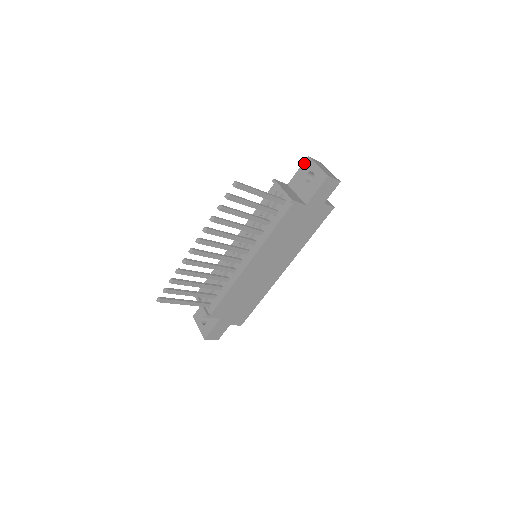
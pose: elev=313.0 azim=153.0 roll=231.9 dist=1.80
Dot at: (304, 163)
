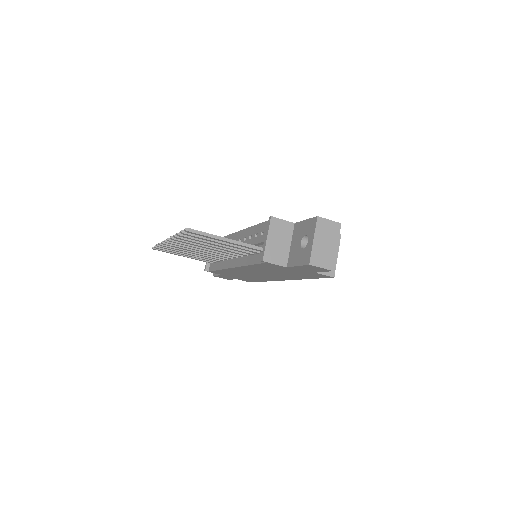
Dot at: (311, 219)
